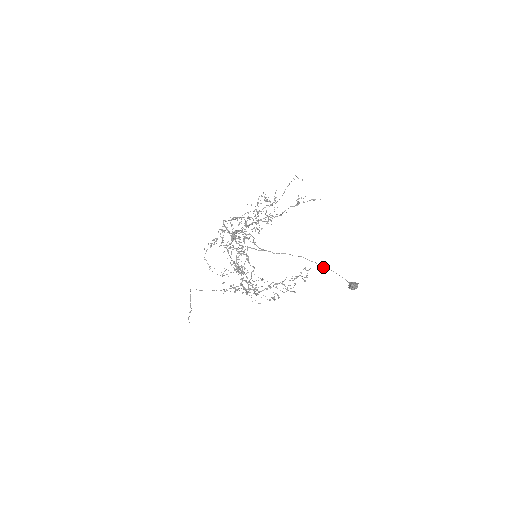
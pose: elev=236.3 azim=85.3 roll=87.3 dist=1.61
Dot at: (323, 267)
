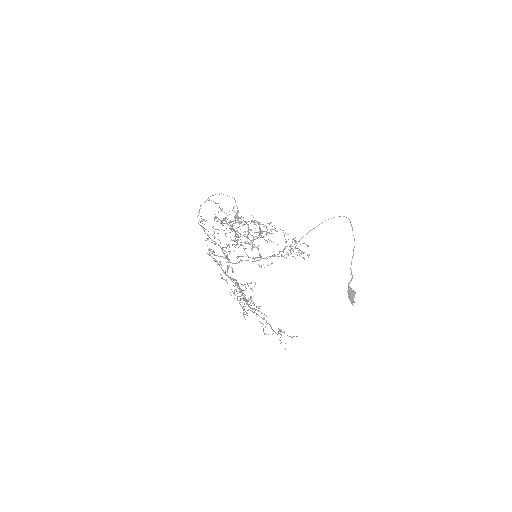
Dot at: occluded
